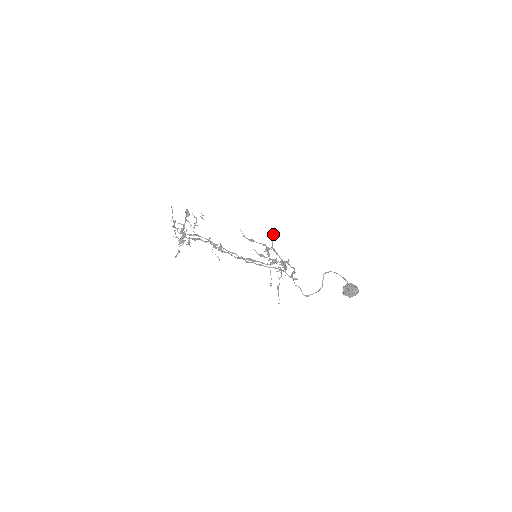
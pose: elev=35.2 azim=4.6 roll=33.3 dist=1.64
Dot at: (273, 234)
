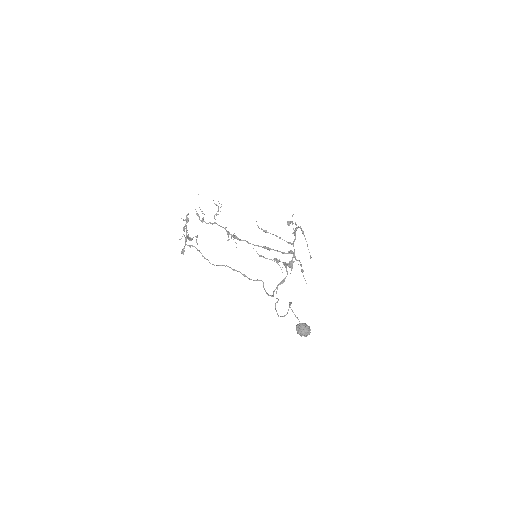
Dot at: (289, 225)
